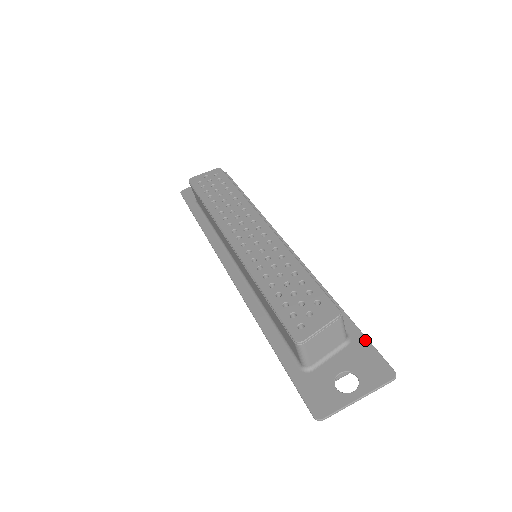
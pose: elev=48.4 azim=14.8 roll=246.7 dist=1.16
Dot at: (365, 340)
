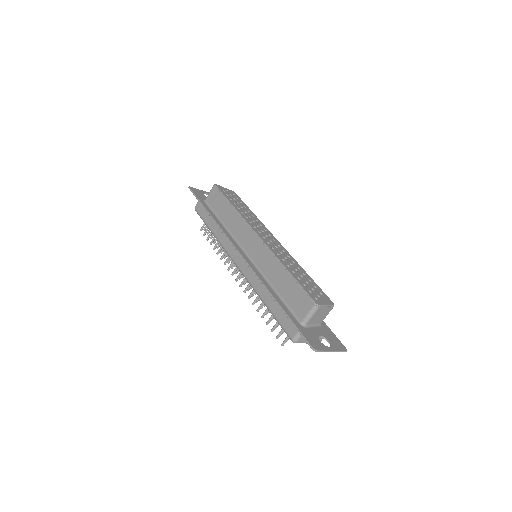
Dot at: (329, 329)
